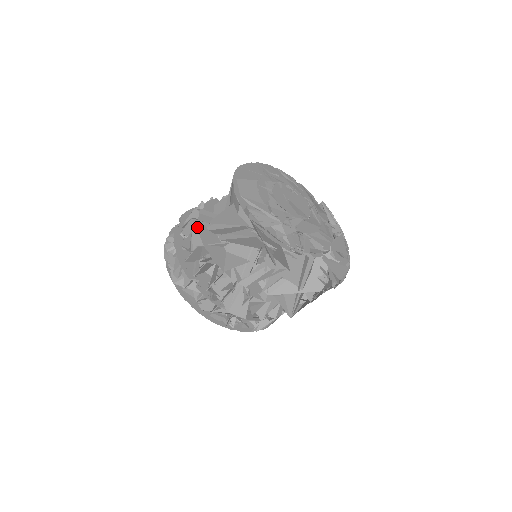
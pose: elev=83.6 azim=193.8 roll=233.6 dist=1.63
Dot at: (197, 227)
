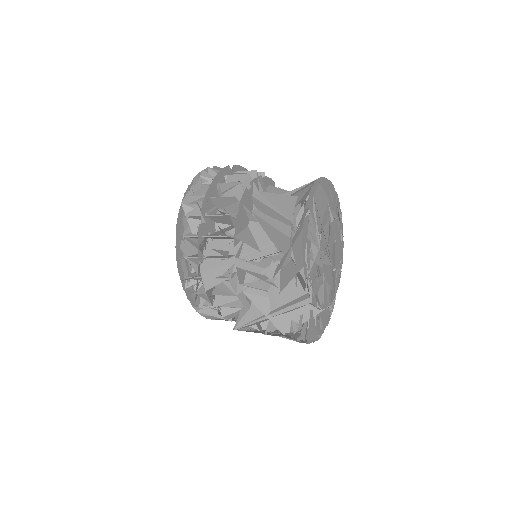
Dot at: (245, 184)
